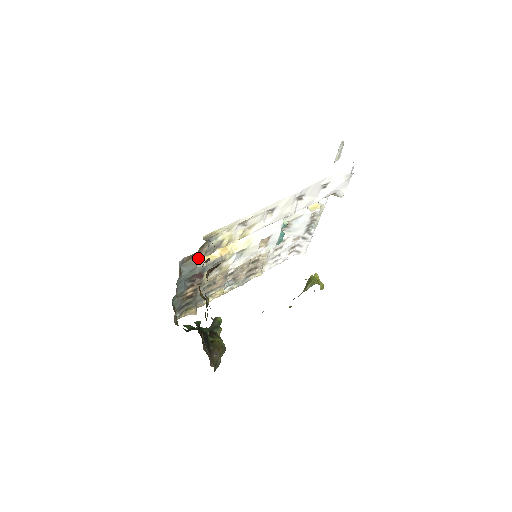
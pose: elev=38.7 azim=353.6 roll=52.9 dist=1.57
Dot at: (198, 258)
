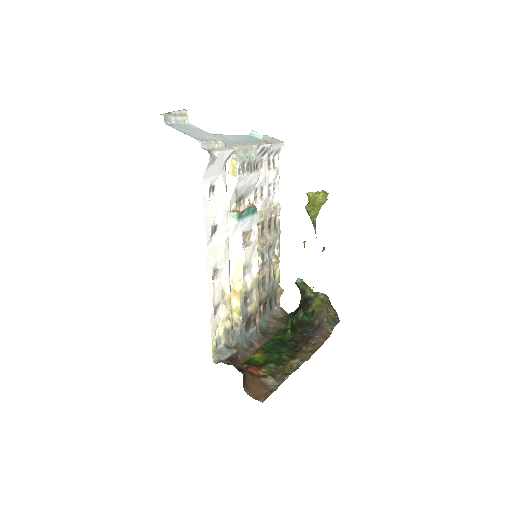
Dot at: (232, 324)
